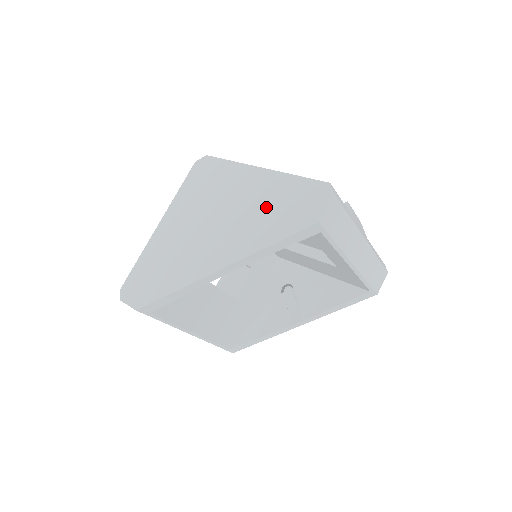
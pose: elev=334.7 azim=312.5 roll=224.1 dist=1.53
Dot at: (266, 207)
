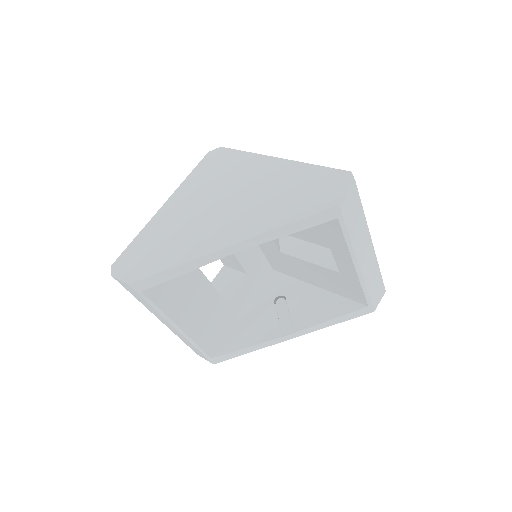
Dot at: (282, 191)
